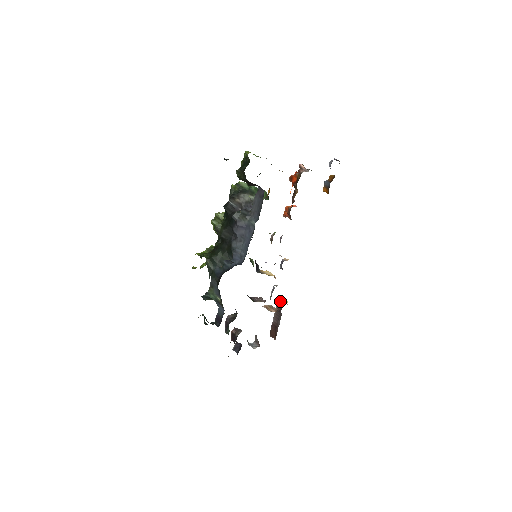
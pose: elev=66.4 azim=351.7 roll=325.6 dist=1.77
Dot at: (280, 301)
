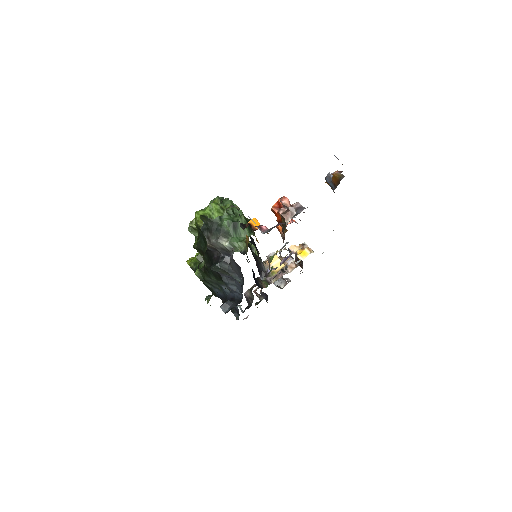
Dot at: (298, 255)
